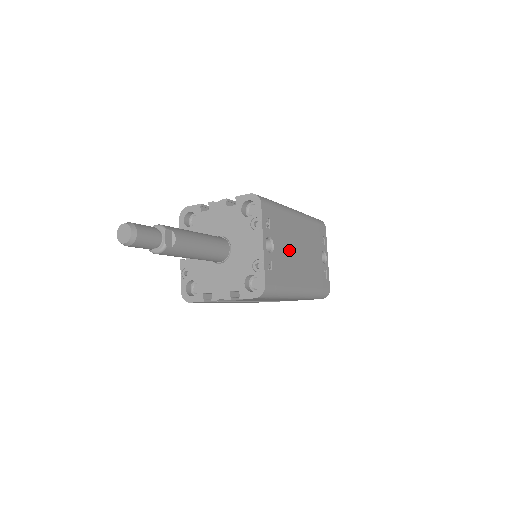
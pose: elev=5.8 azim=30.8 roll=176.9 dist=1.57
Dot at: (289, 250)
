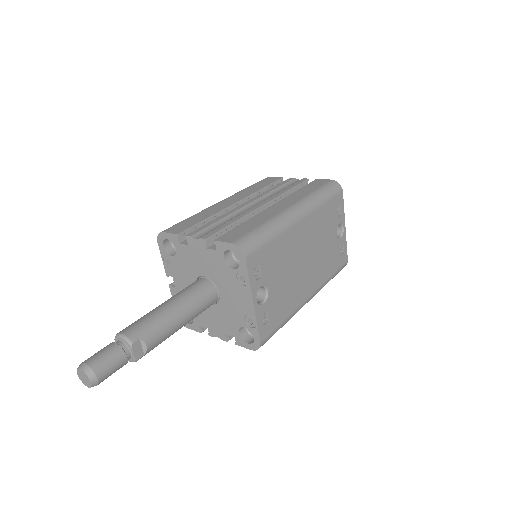
Dot at: (290, 273)
